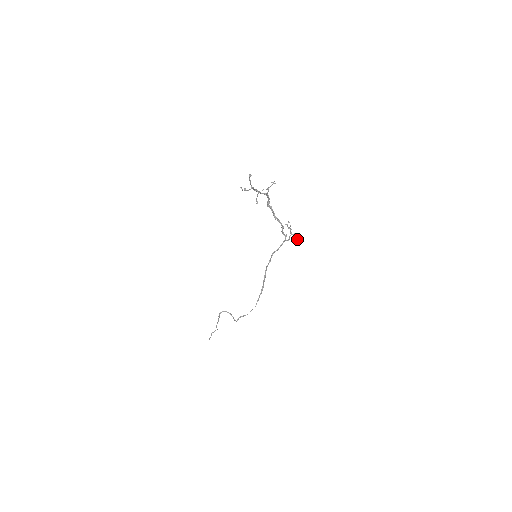
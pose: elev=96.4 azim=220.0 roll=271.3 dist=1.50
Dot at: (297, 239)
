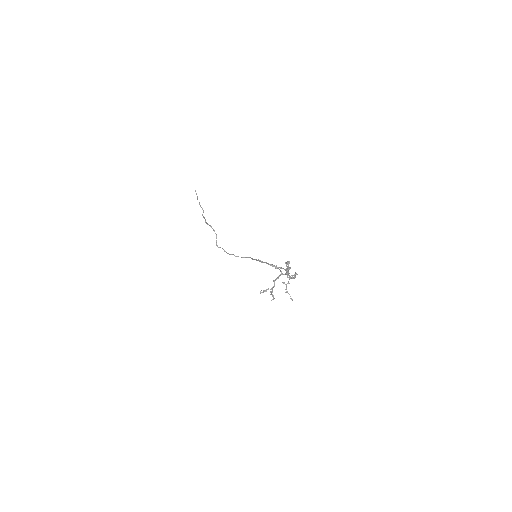
Dot at: (296, 274)
